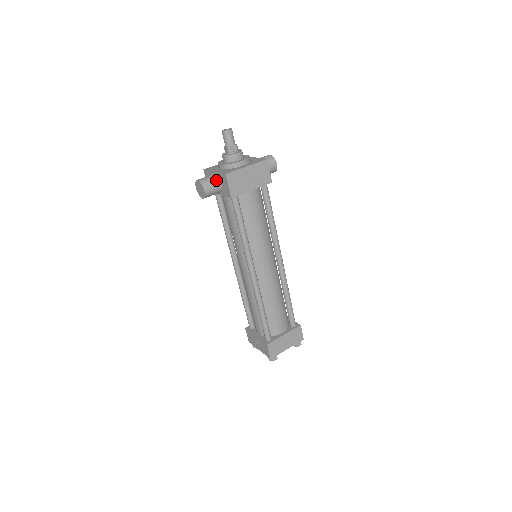
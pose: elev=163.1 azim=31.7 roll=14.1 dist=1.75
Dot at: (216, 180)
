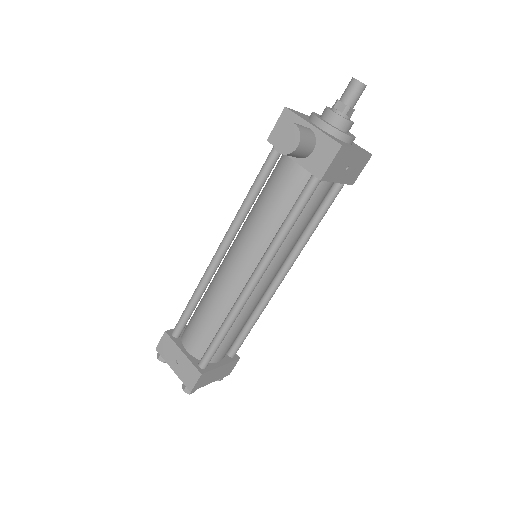
Dot at: (313, 140)
